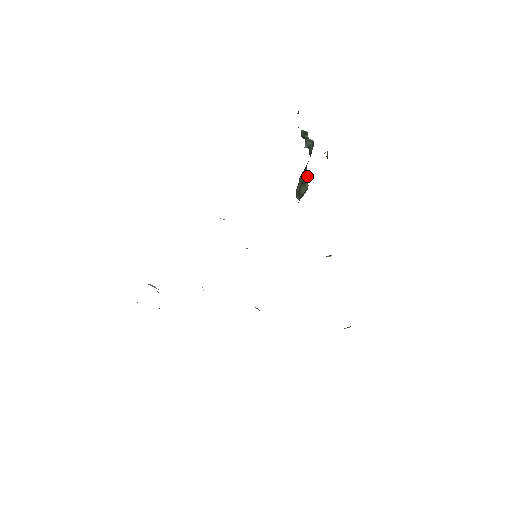
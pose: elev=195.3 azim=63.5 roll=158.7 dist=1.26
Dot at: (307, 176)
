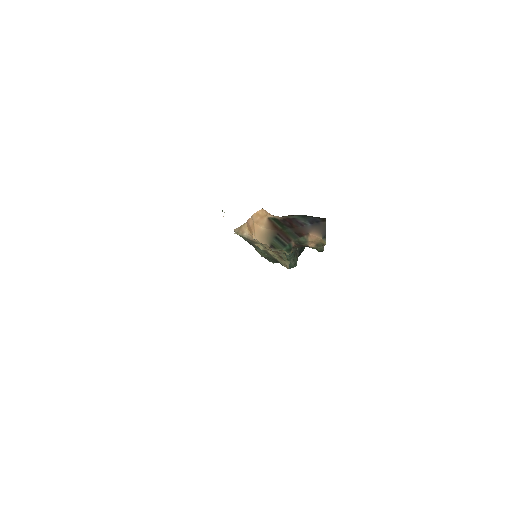
Dot at: (297, 260)
